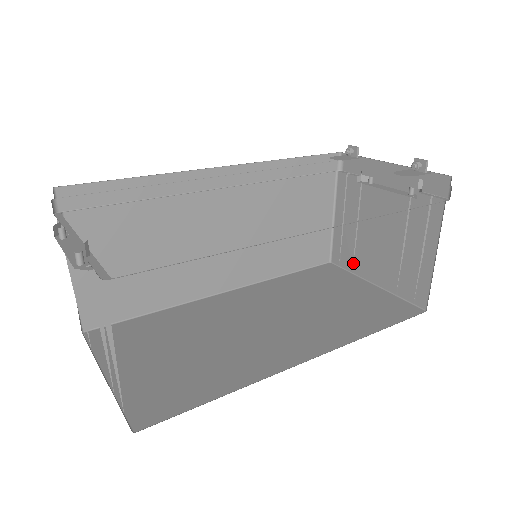
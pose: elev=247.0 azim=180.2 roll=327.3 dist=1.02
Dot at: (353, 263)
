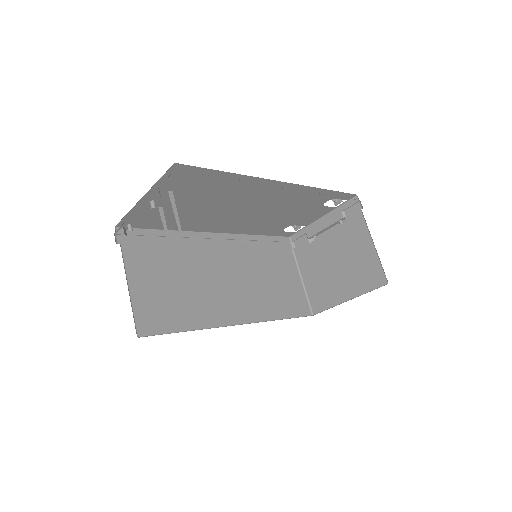
Dot at: (328, 300)
